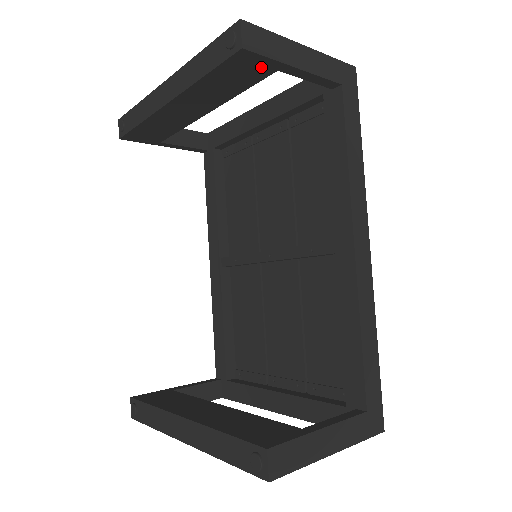
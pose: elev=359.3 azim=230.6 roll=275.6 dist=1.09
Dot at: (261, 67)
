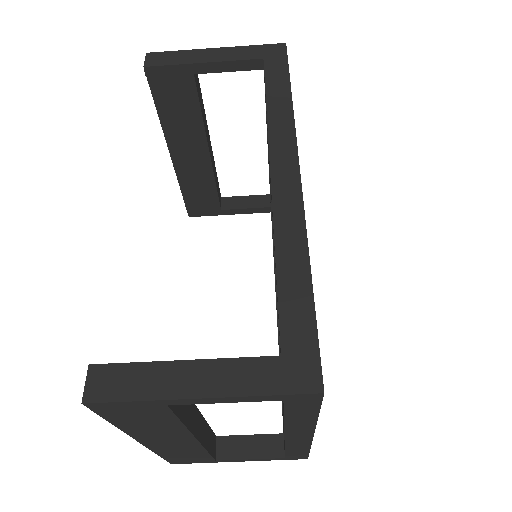
Dot at: (179, 78)
